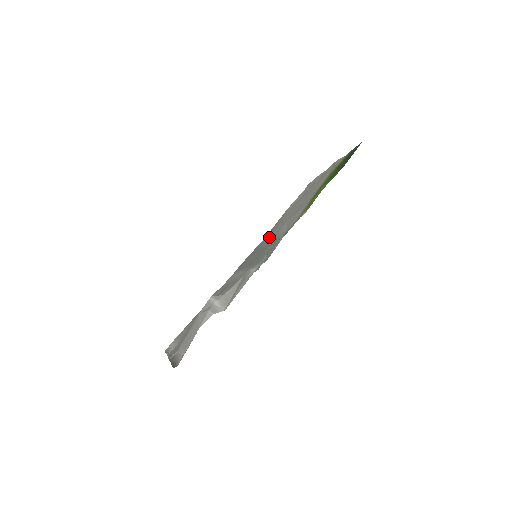
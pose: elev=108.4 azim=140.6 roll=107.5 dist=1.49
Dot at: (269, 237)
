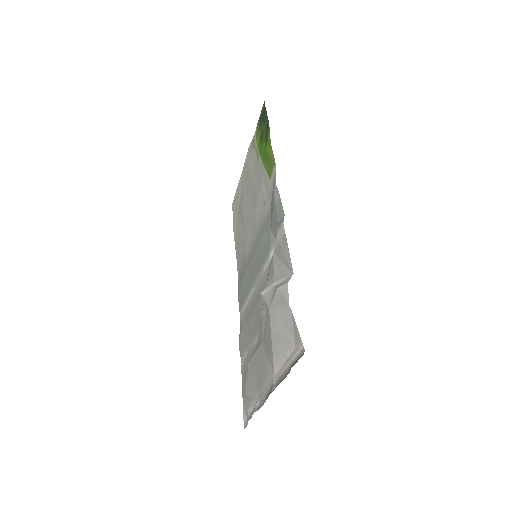
Dot at: (247, 247)
